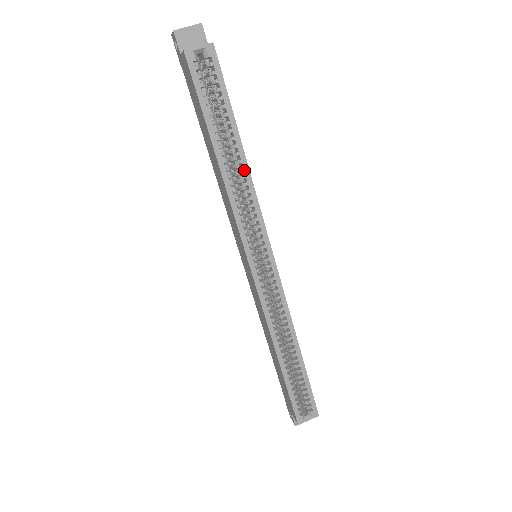
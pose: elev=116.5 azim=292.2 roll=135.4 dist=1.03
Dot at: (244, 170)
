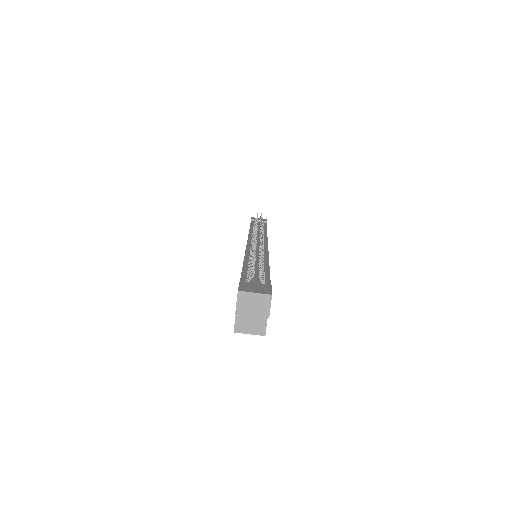
Dot at: occluded
